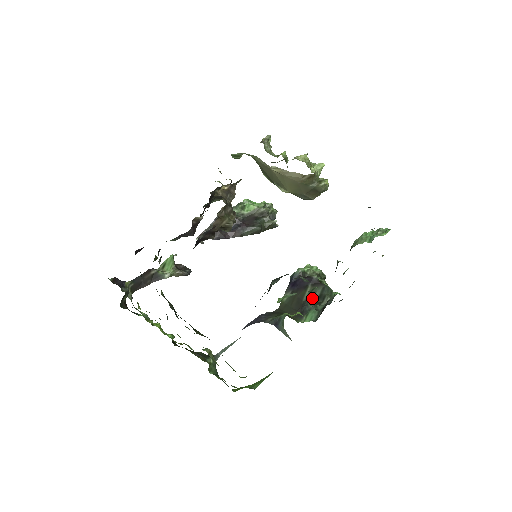
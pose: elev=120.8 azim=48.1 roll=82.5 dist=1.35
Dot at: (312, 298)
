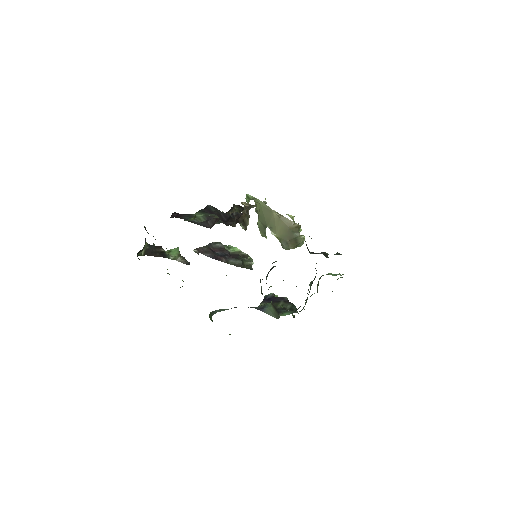
Dot at: (285, 308)
